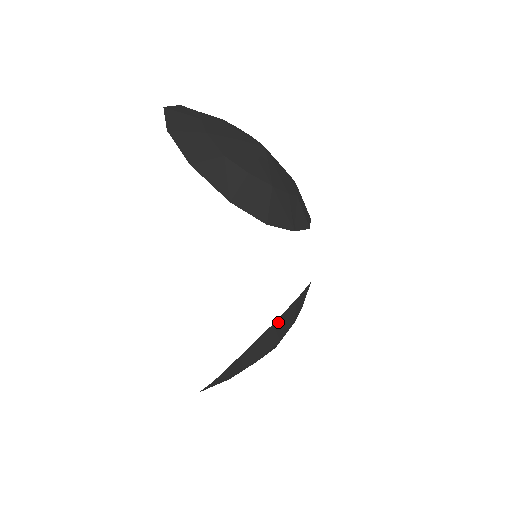
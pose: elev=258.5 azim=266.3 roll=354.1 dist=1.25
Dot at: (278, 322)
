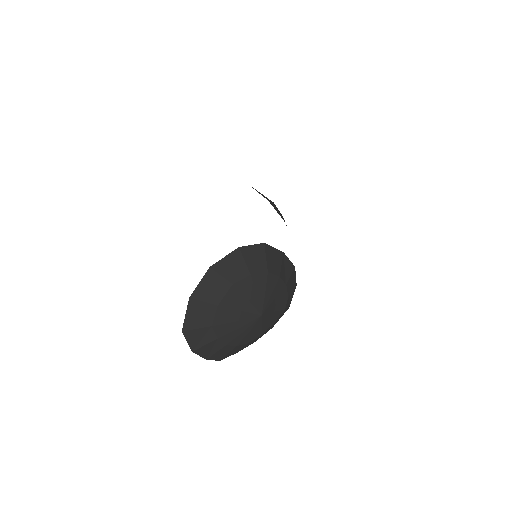
Dot at: (268, 249)
